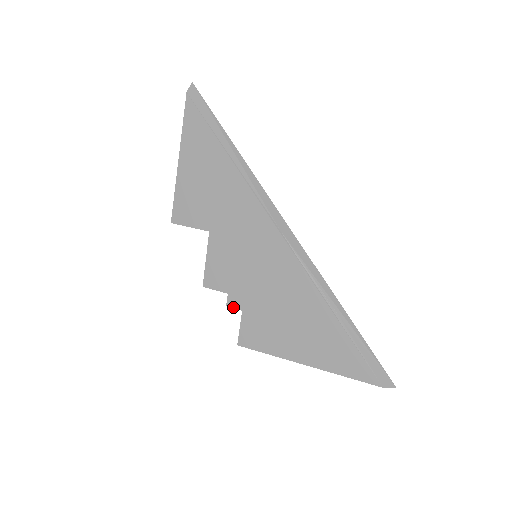
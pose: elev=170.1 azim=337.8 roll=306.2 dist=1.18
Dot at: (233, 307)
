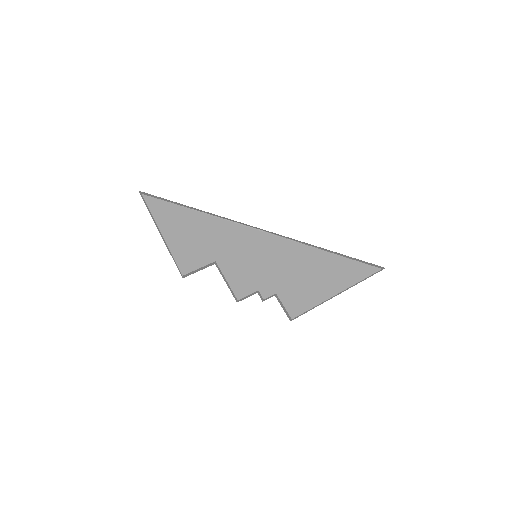
Dot at: (269, 296)
